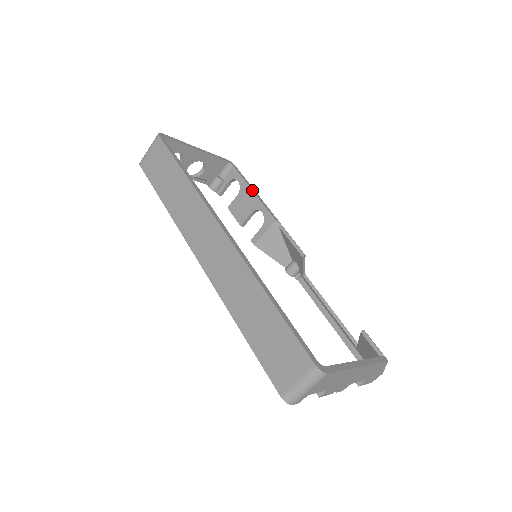
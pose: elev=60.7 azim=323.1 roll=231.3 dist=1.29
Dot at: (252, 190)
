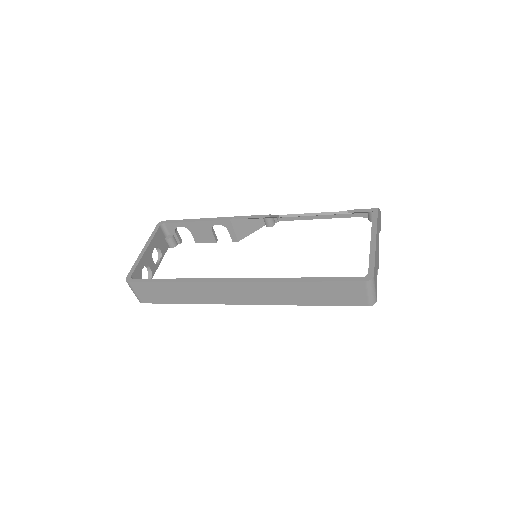
Dot at: (194, 222)
